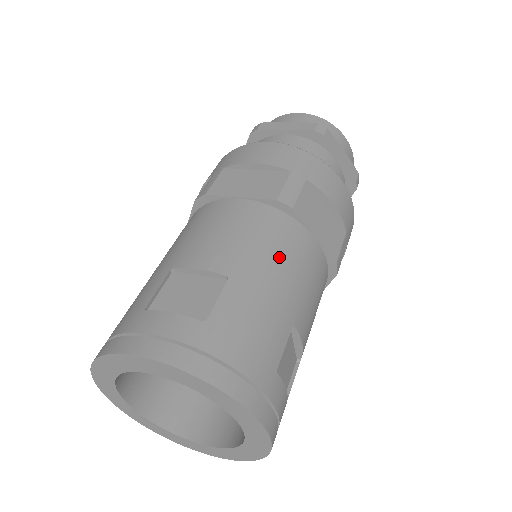
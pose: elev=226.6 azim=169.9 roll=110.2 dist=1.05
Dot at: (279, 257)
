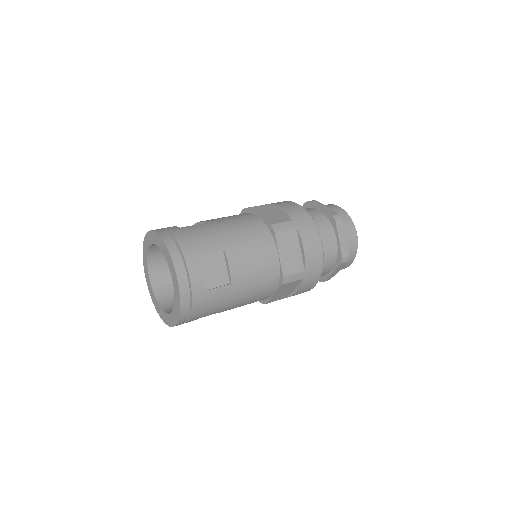
Dot at: (253, 293)
